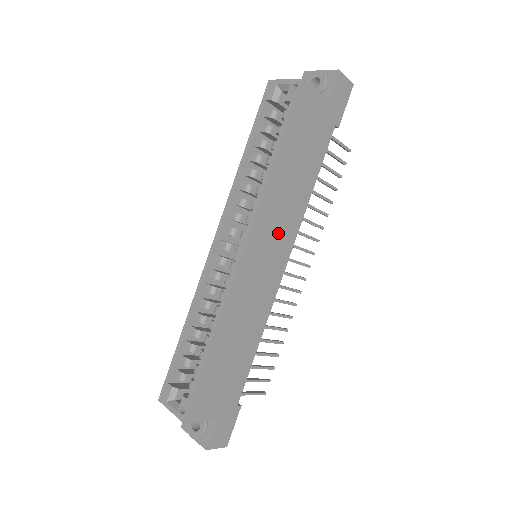
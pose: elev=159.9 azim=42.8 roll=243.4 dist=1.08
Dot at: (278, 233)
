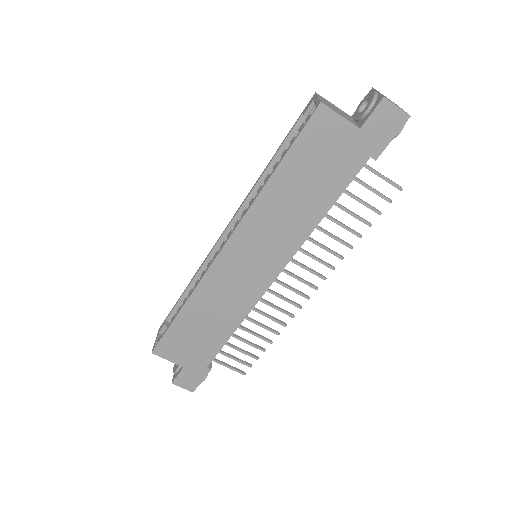
Dot at: (269, 244)
